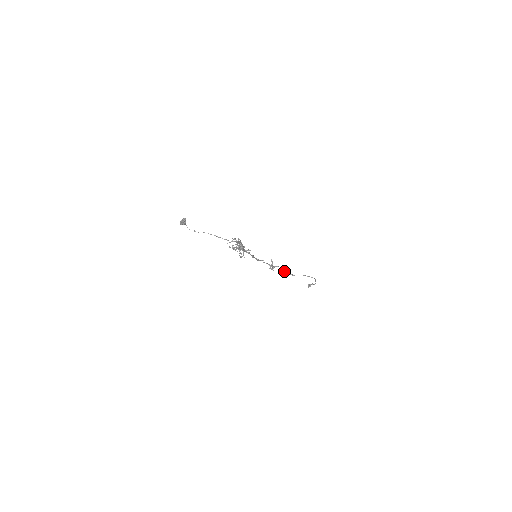
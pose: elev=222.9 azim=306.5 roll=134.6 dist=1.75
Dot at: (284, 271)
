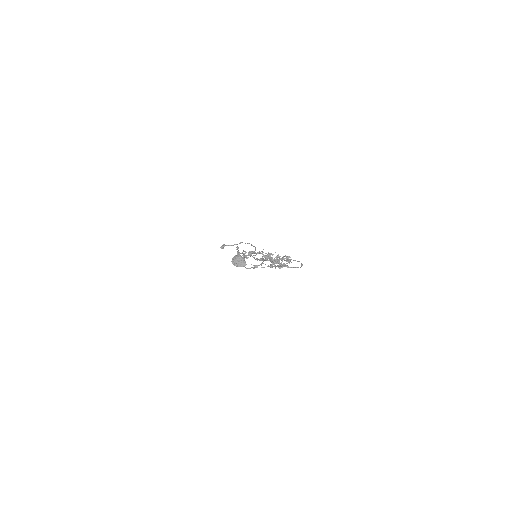
Dot at: occluded
